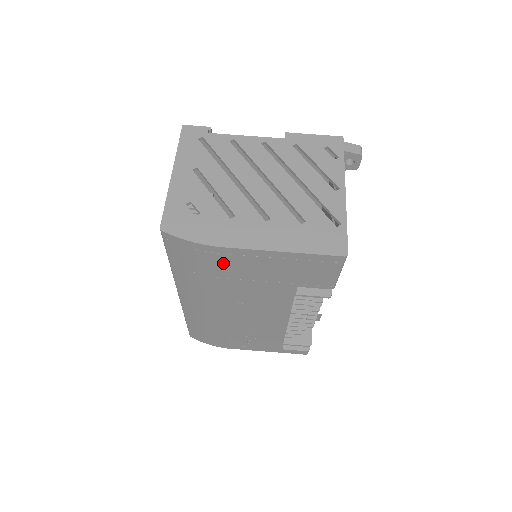
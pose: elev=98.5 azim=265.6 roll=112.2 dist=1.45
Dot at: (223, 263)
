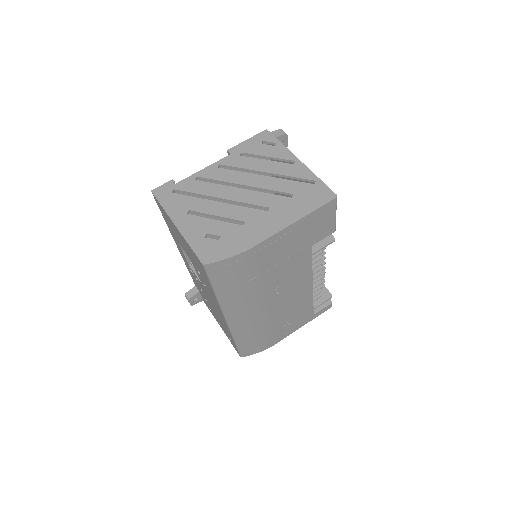
Dot at: (258, 260)
